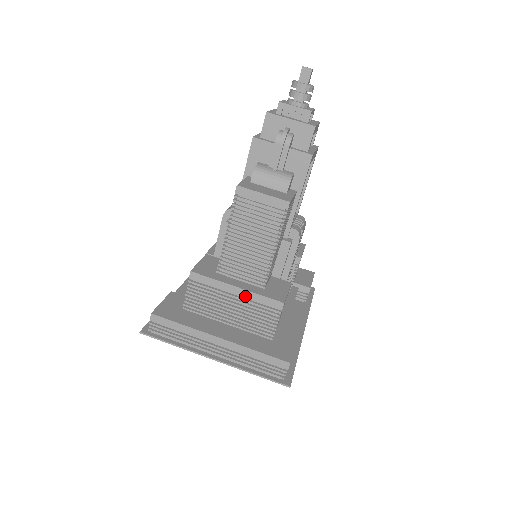
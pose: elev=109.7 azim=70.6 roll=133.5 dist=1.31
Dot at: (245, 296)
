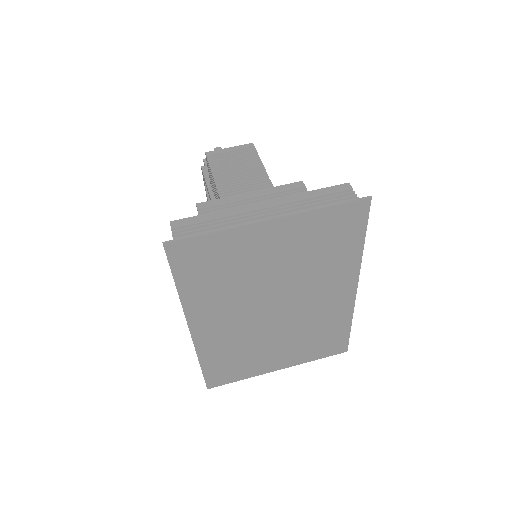
Dot at: (263, 194)
